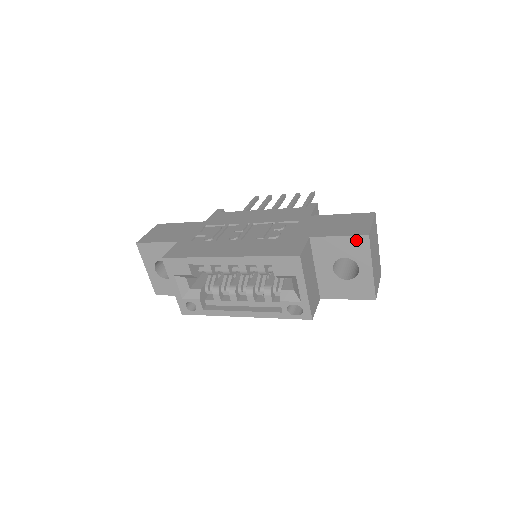
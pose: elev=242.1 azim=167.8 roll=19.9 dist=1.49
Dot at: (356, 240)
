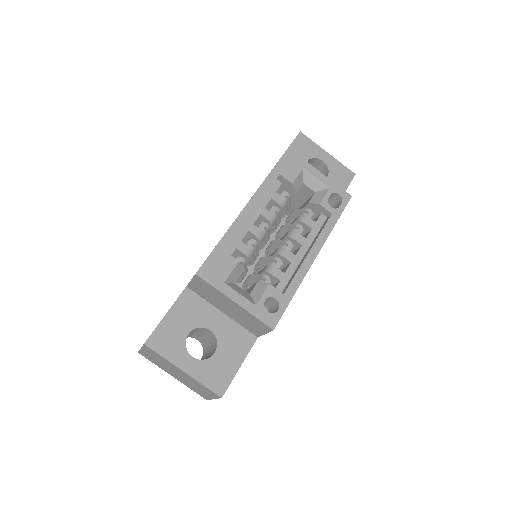
Dot at: (298, 142)
